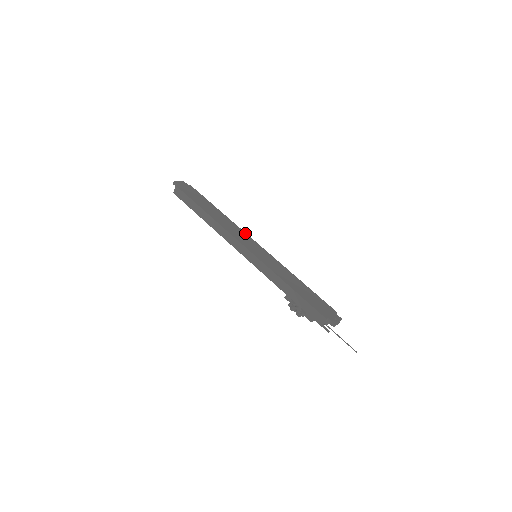
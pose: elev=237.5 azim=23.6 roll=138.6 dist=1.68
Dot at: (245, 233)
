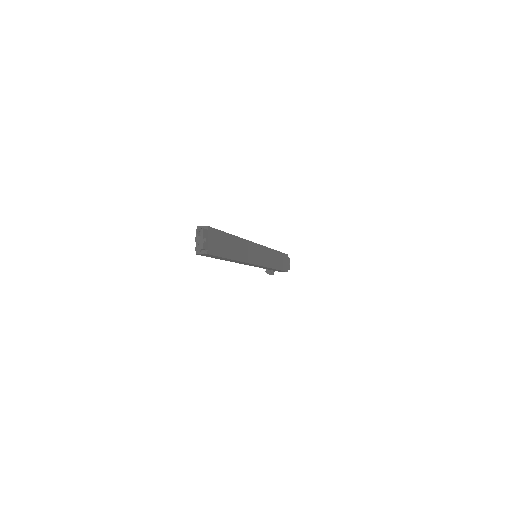
Dot at: (252, 243)
